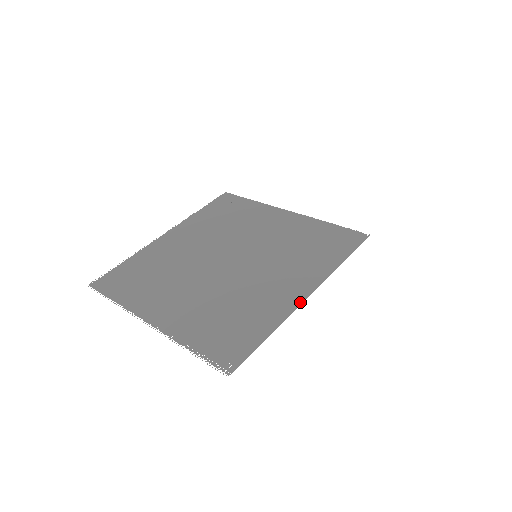
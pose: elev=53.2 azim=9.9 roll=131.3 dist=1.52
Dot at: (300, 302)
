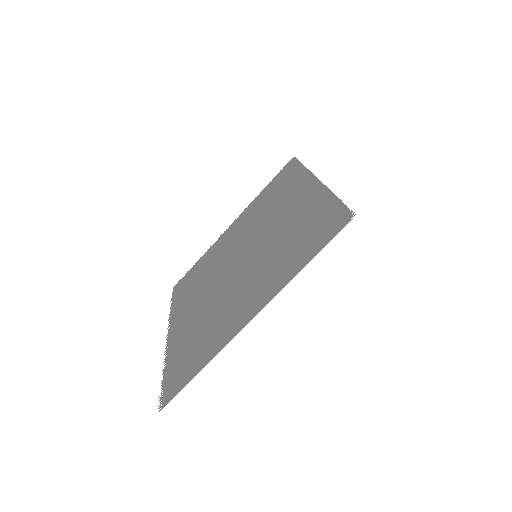
Dot at: (240, 330)
